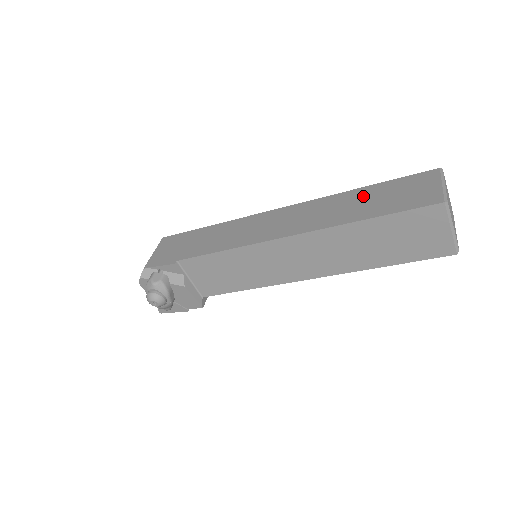
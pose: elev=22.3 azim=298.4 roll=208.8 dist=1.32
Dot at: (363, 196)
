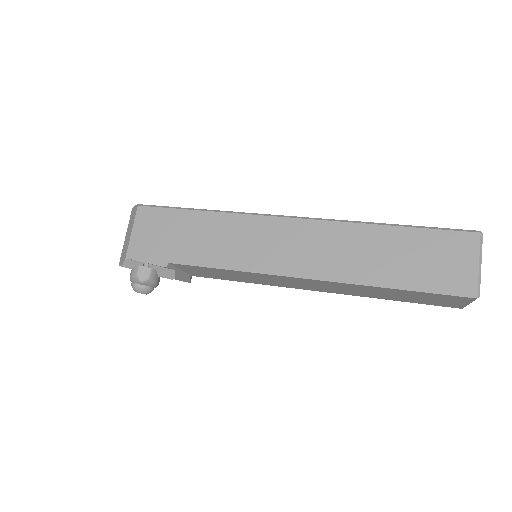
Dot at: (392, 244)
